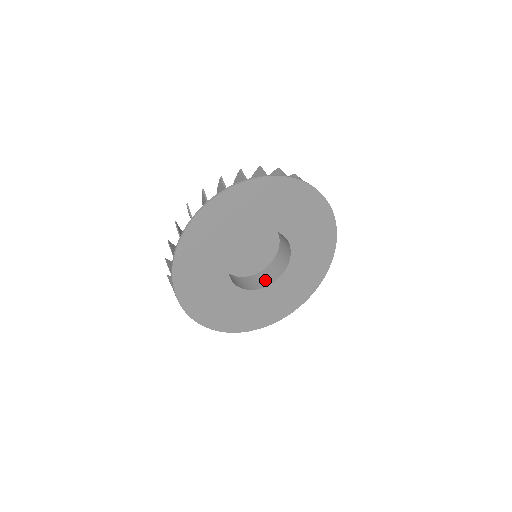
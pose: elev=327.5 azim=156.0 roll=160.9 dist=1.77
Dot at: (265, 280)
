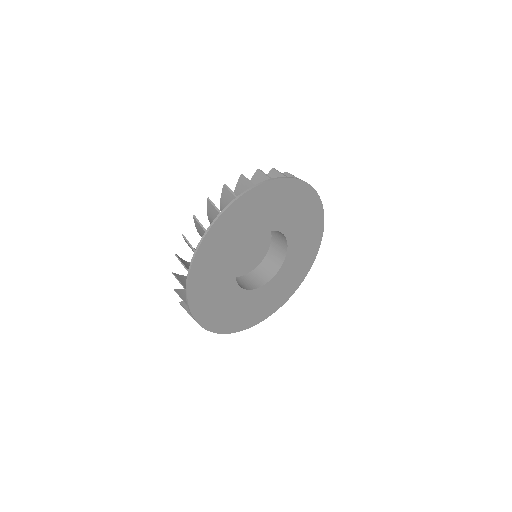
Dot at: (252, 283)
